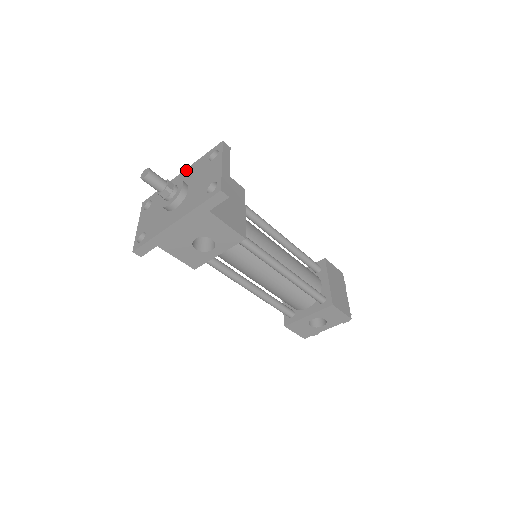
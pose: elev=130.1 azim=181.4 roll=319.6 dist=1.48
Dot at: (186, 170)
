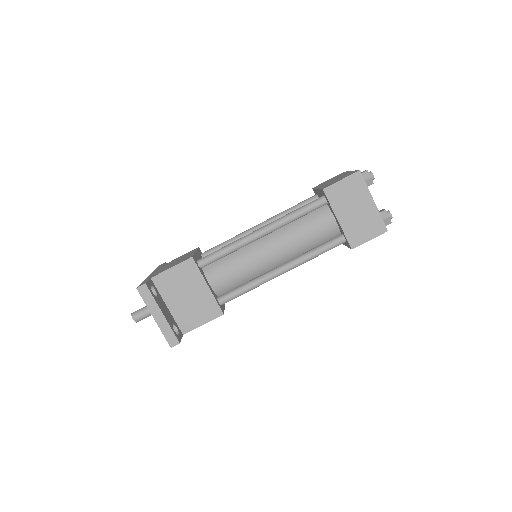
Dot at: occluded
